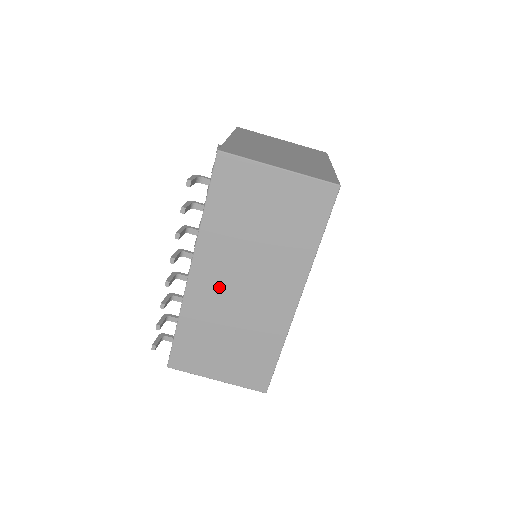
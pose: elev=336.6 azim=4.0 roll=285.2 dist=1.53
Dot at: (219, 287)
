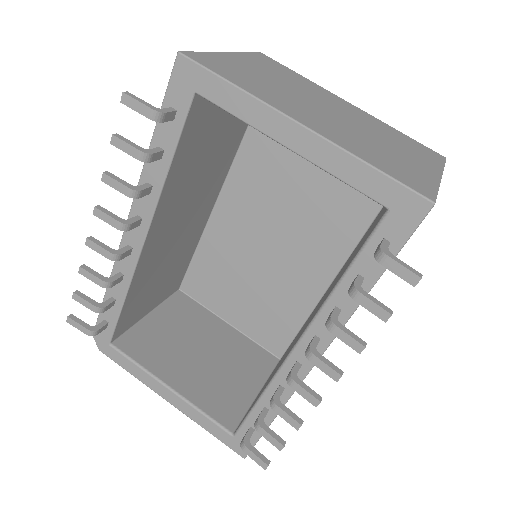
Dot at: occluded
